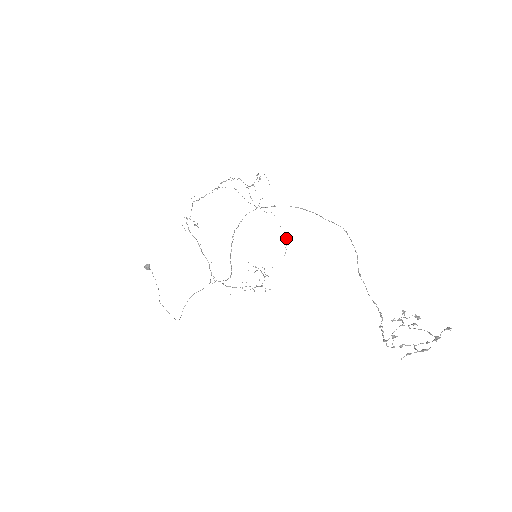
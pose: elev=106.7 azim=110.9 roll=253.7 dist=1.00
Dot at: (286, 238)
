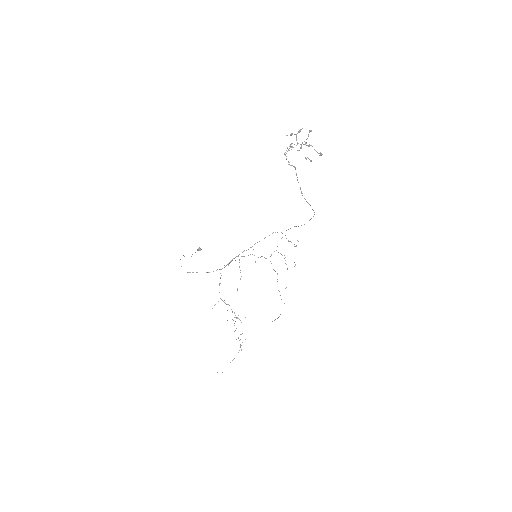
Dot at: occluded
